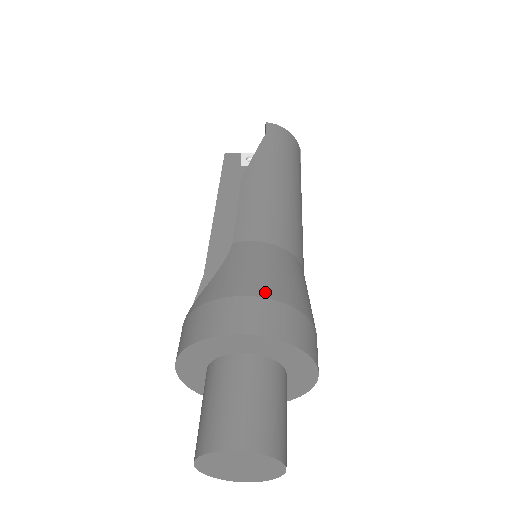
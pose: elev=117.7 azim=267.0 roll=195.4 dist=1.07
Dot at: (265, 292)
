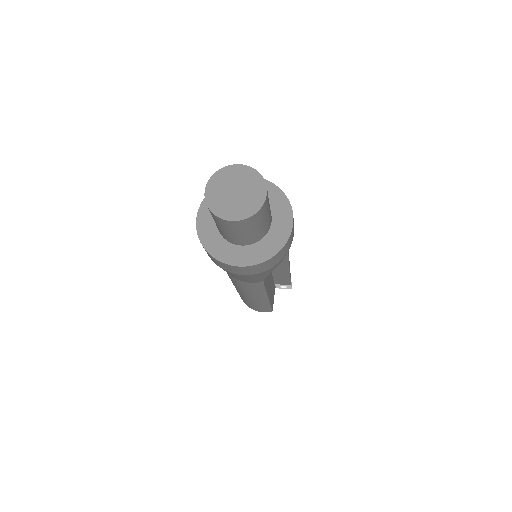
Dot at: occluded
